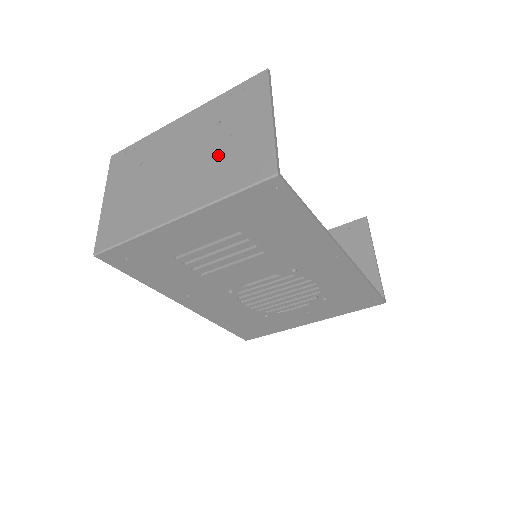
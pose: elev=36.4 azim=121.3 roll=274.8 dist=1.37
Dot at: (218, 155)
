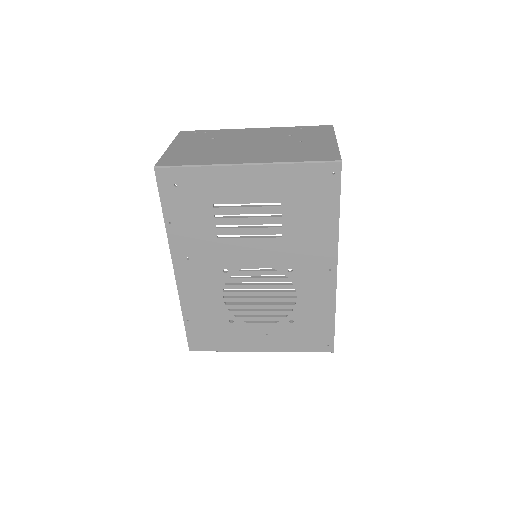
Dot at: (289, 146)
